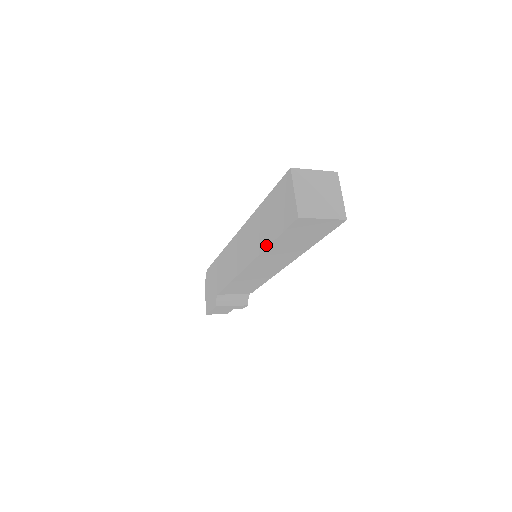
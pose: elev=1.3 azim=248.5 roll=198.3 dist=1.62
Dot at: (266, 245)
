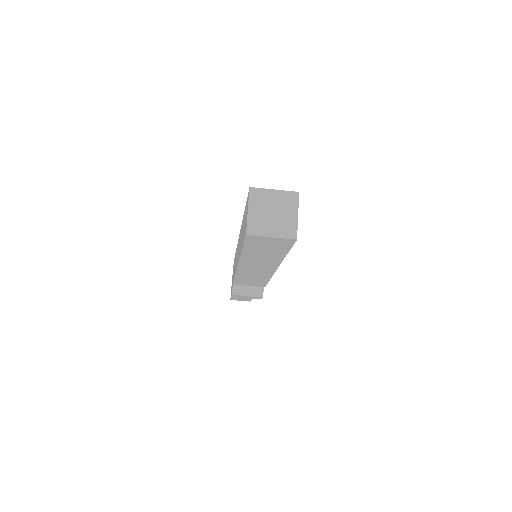
Dot at: occluded
